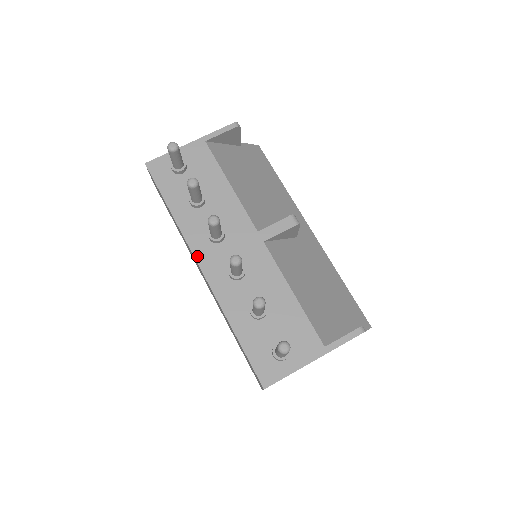
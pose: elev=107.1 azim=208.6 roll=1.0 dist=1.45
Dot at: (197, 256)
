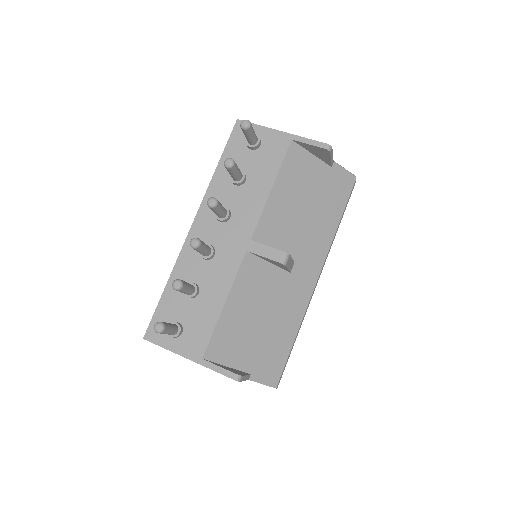
Dot at: (198, 216)
